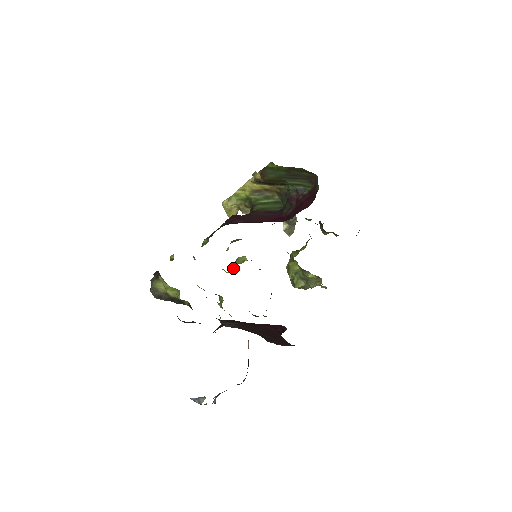
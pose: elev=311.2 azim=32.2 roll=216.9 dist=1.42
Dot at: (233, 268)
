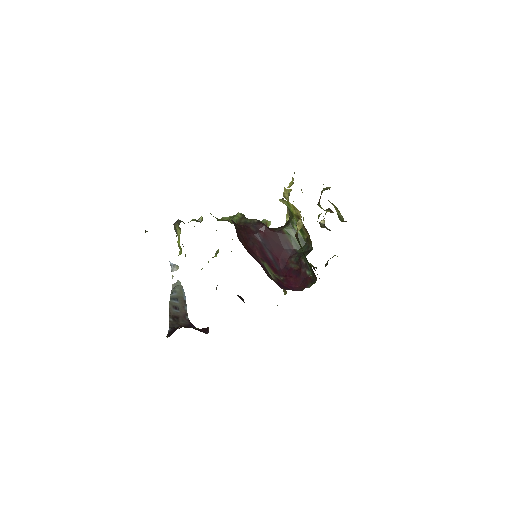
Dot at: occluded
